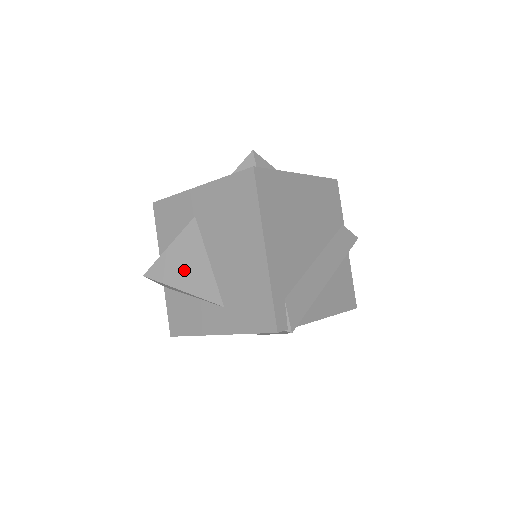
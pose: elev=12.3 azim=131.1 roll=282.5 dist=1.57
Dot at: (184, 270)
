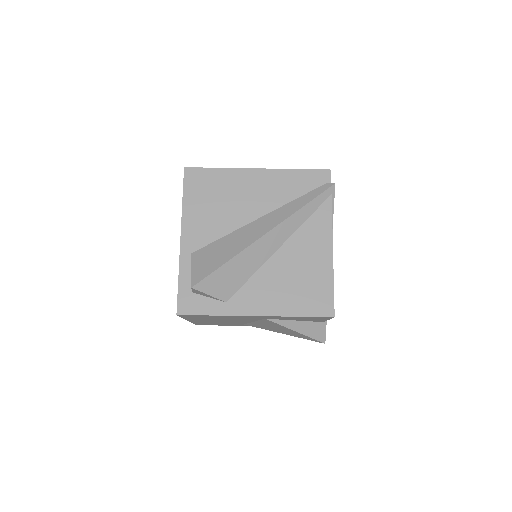
Dot at: occluded
